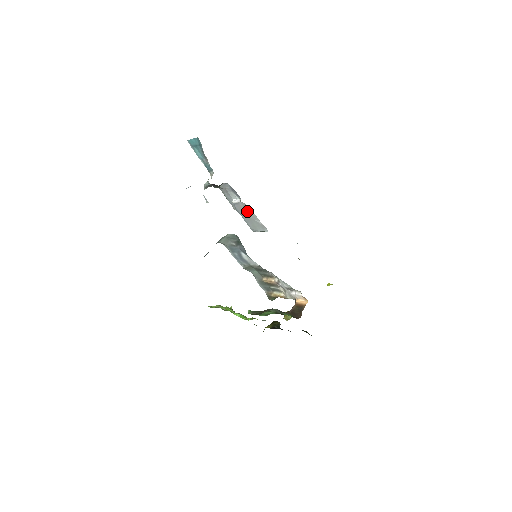
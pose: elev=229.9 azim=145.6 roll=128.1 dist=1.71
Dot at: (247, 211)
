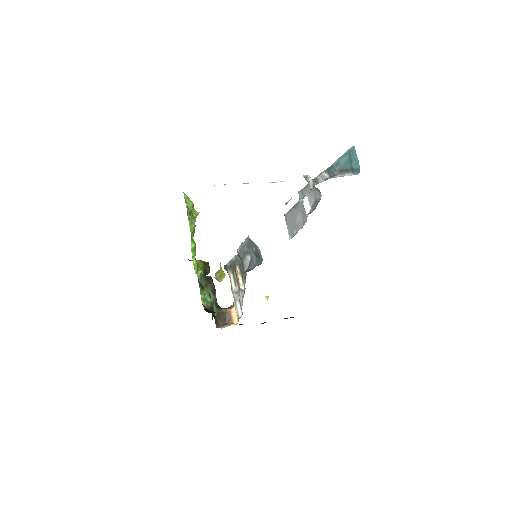
Dot at: (301, 219)
